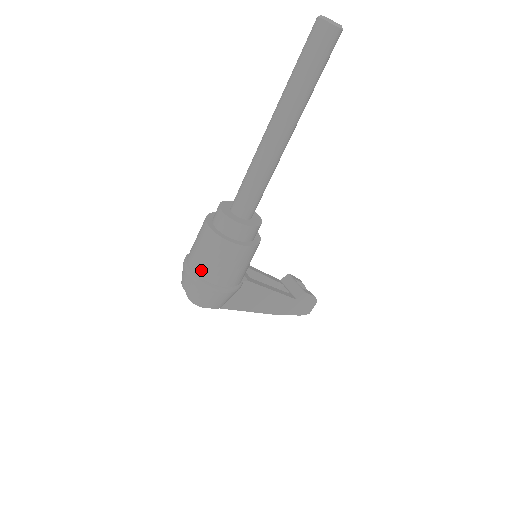
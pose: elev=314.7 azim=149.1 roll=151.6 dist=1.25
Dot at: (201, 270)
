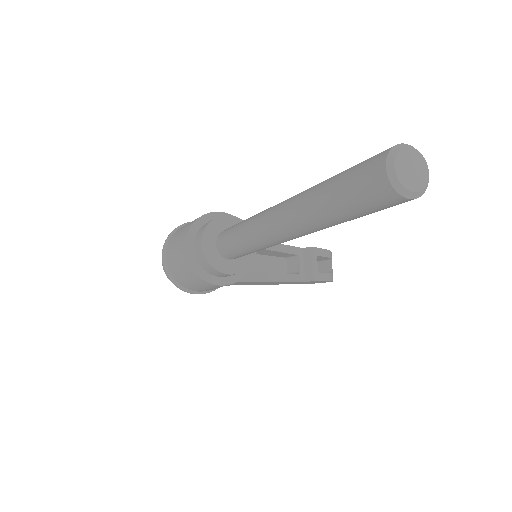
Dot at: (172, 270)
